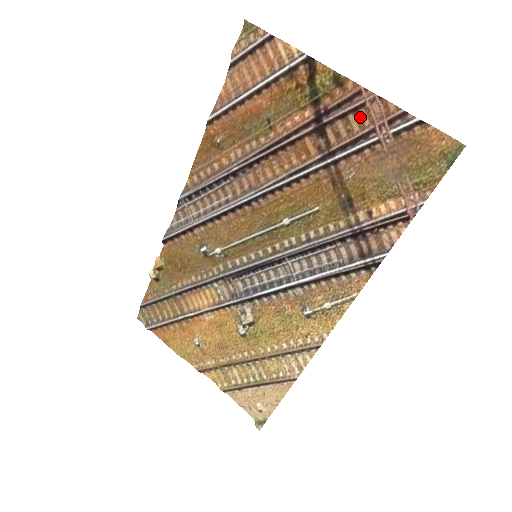
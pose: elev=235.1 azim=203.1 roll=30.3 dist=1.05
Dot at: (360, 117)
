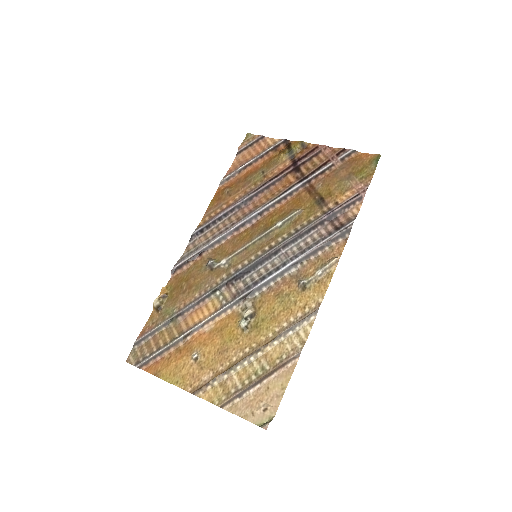
Dot at: (319, 158)
